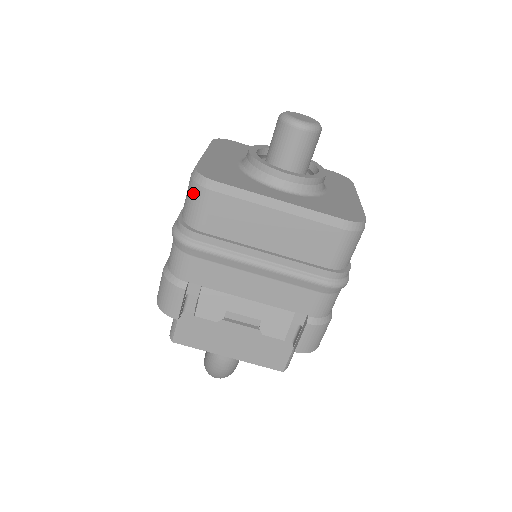
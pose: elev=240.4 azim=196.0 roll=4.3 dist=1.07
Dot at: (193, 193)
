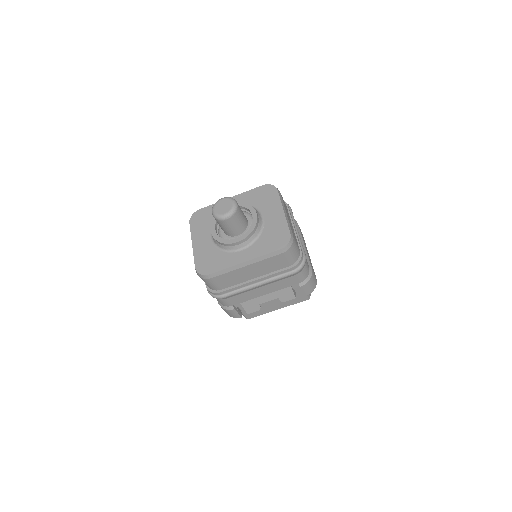
Dot at: (204, 281)
